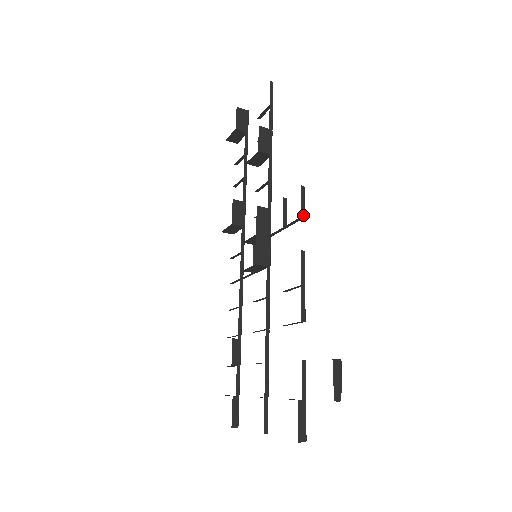
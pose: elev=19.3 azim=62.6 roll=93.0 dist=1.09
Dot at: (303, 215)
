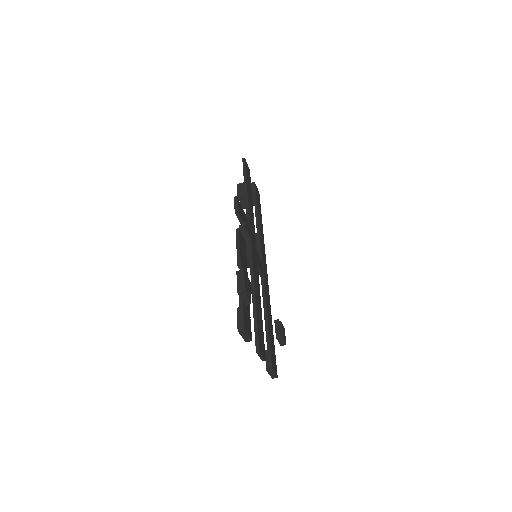
Dot at: (236, 211)
